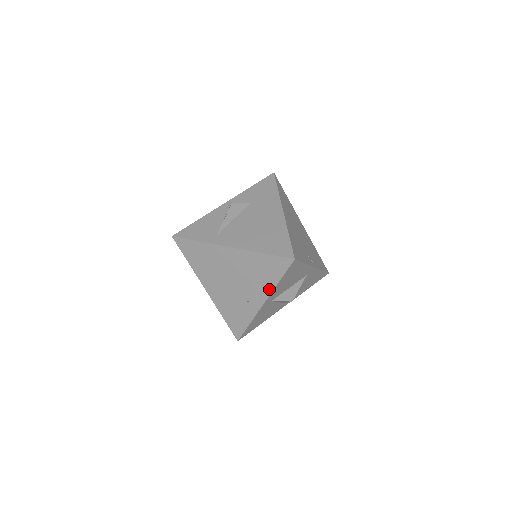
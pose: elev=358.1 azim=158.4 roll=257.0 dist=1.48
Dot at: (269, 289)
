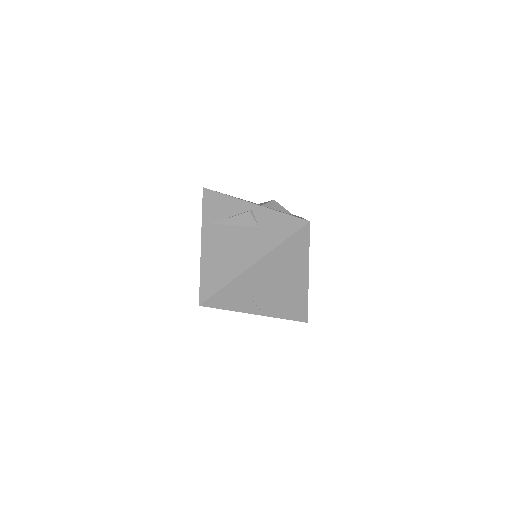
Dot at: occluded
